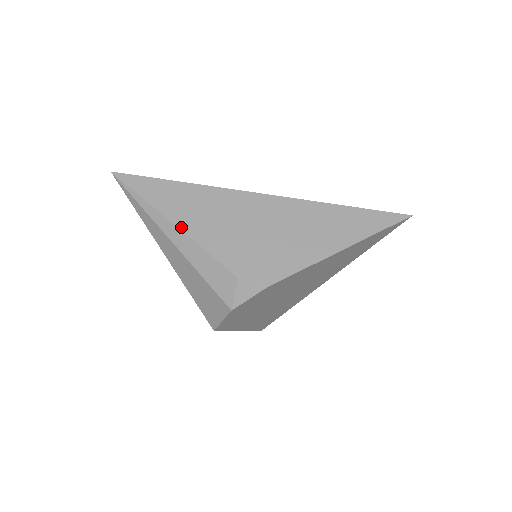
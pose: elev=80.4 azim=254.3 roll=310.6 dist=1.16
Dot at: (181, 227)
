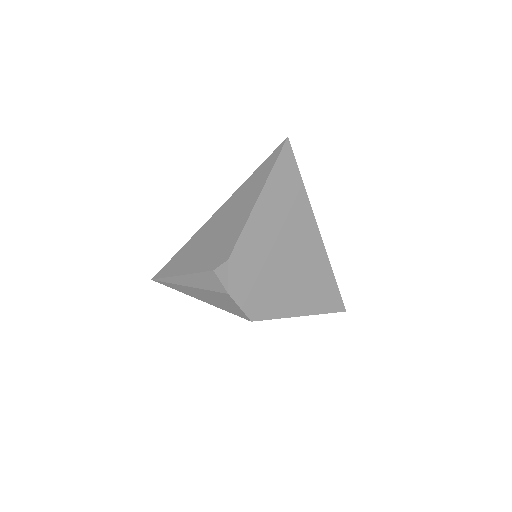
Dot at: (183, 273)
